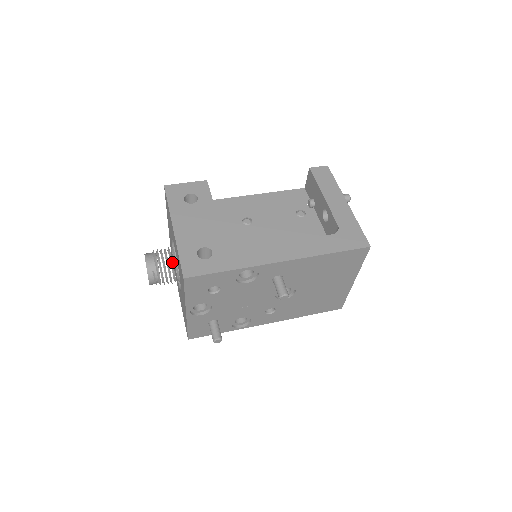
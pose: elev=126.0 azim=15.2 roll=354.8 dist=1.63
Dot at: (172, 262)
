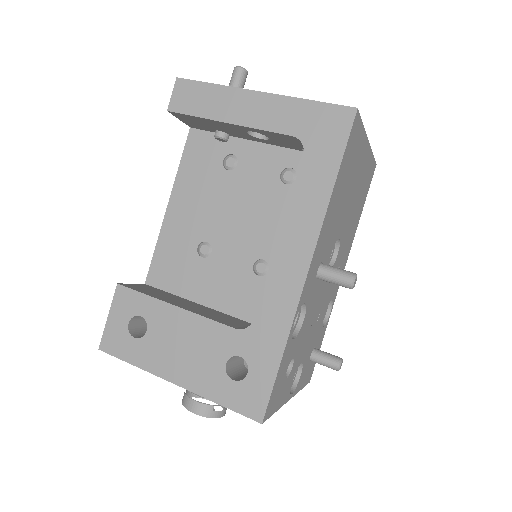
Dot at: occluded
